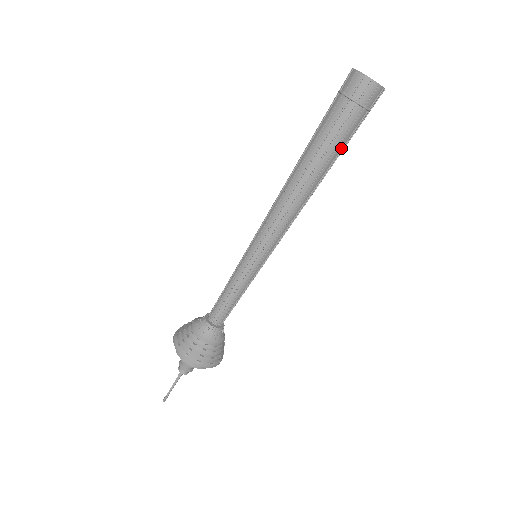
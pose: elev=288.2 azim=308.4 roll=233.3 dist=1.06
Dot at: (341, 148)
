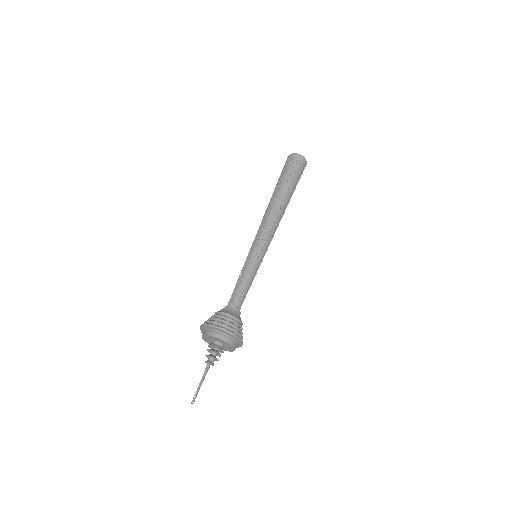
Dot at: (293, 186)
